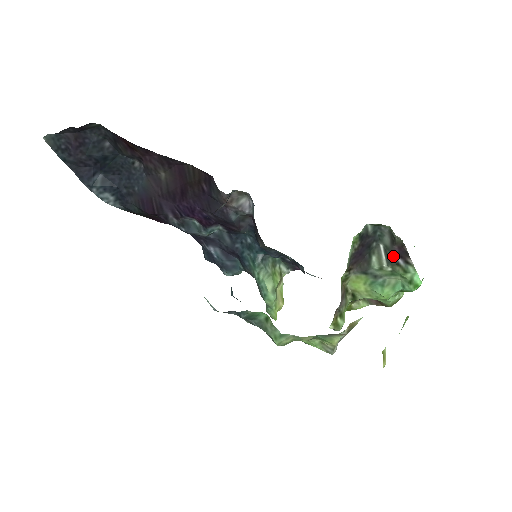
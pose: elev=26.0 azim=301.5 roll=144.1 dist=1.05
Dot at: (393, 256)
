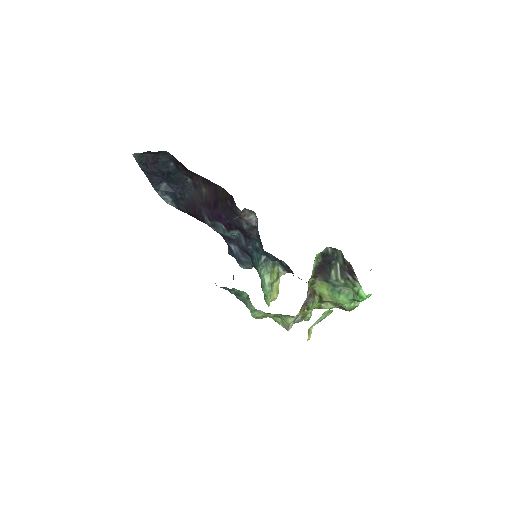
Dot at: (345, 272)
